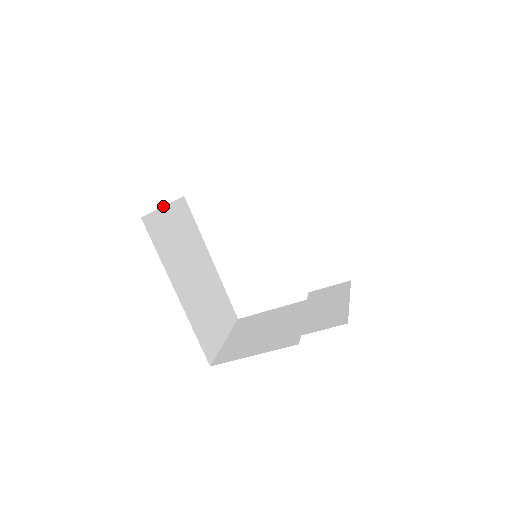
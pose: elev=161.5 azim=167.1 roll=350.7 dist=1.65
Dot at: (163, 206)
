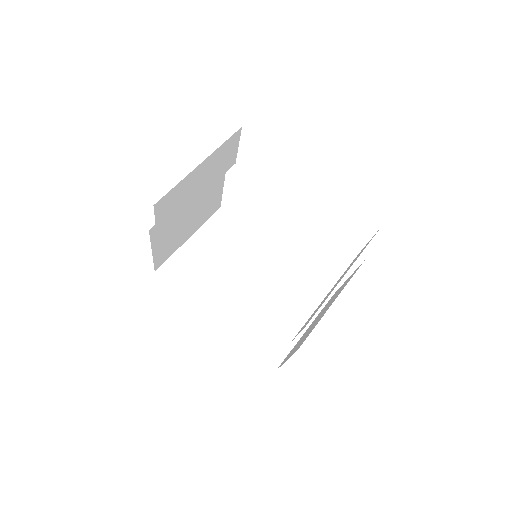
Dot at: (187, 240)
